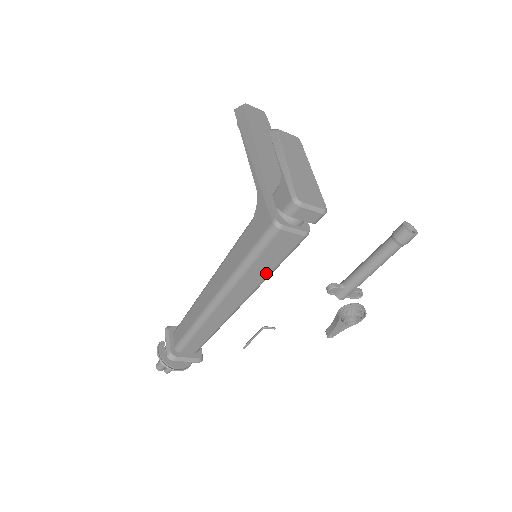
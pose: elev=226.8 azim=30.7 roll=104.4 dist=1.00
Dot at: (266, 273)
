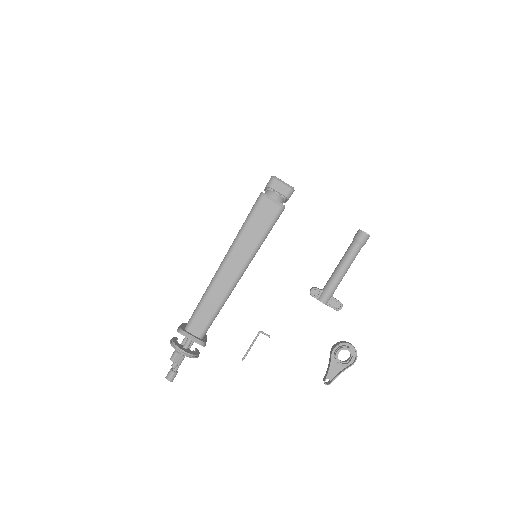
Dot at: (256, 240)
